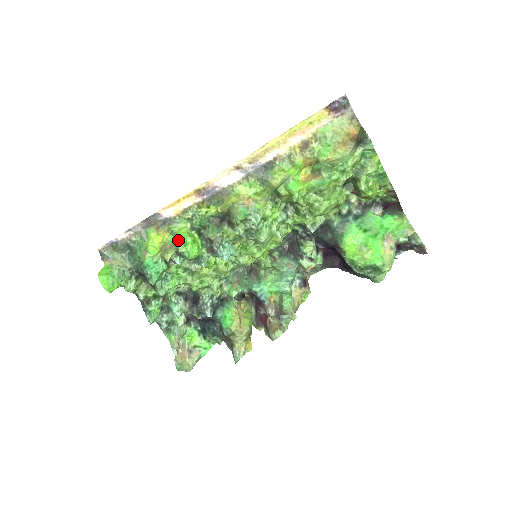
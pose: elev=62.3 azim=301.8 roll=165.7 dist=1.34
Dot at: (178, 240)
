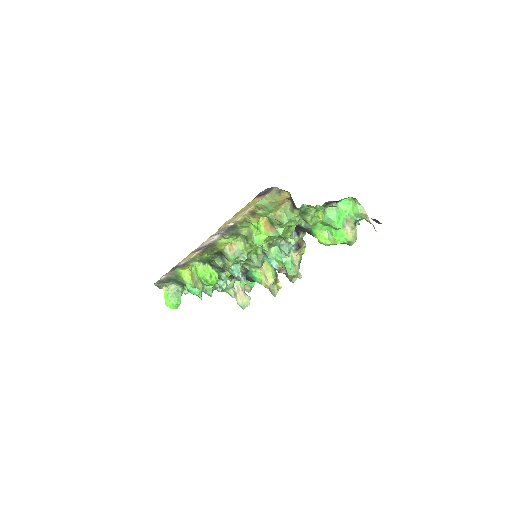
Dot at: (200, 279)
